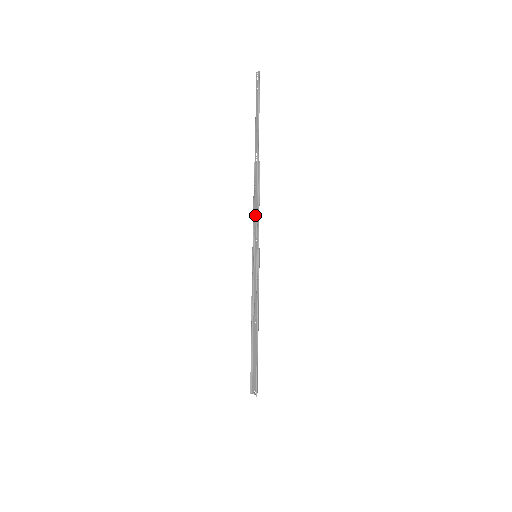
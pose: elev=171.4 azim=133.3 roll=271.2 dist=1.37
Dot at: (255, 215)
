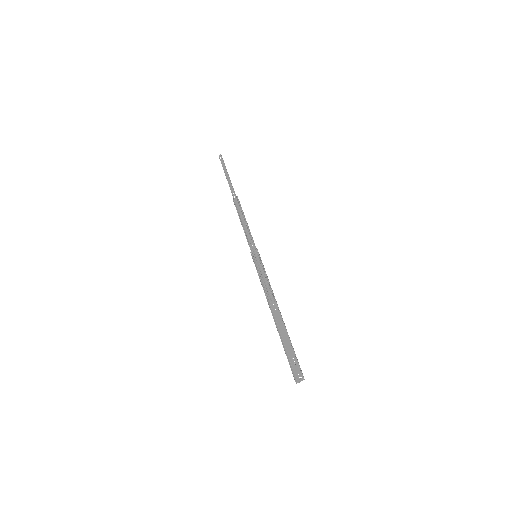
Dot at: (245, 228)
